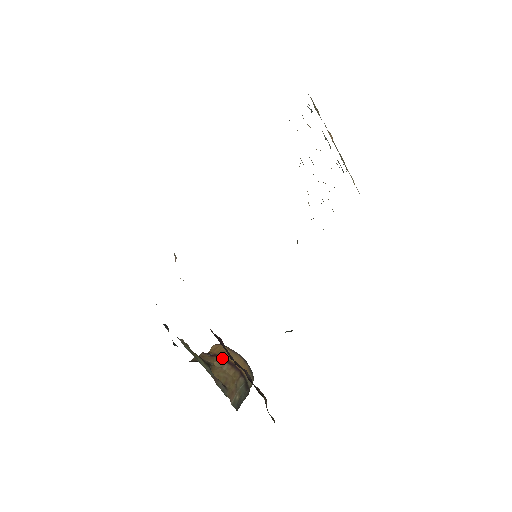
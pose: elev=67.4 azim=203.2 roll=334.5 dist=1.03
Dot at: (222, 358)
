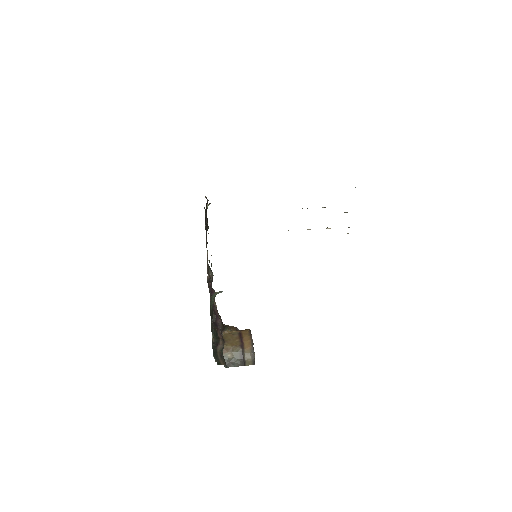
Dot at: (239, 332)
